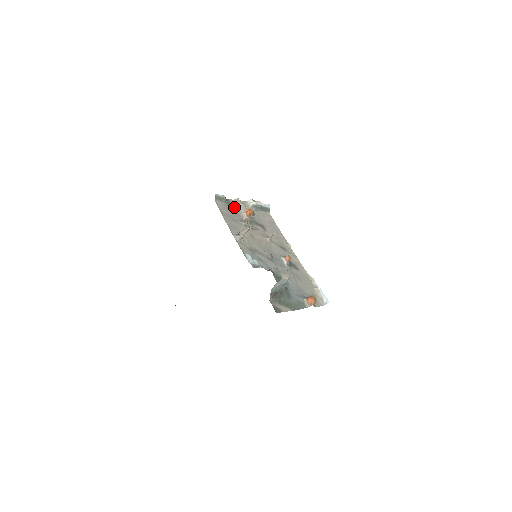
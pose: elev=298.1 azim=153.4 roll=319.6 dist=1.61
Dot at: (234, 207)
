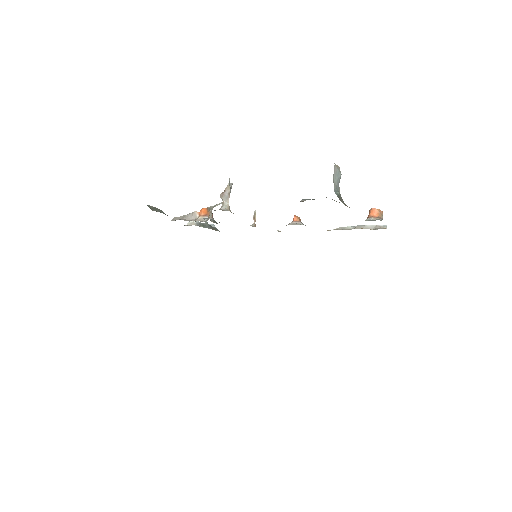
Dot at: (180, 219)
